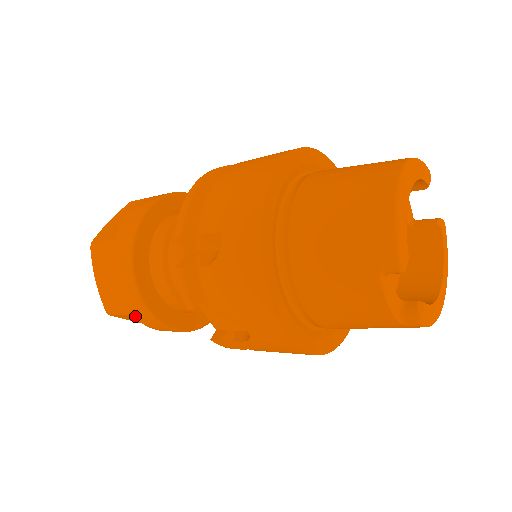
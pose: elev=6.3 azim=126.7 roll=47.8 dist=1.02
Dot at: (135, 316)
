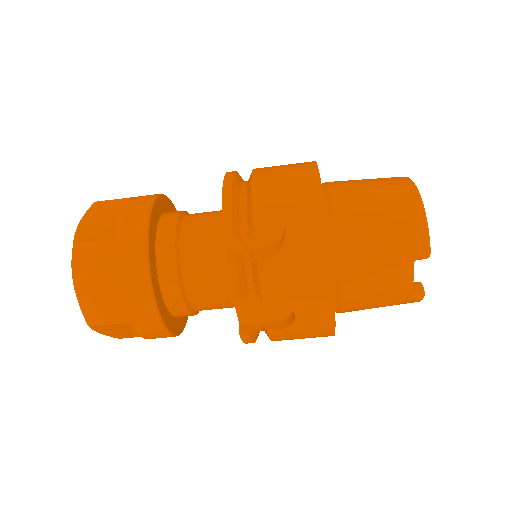
Dot at: (133, 323)
